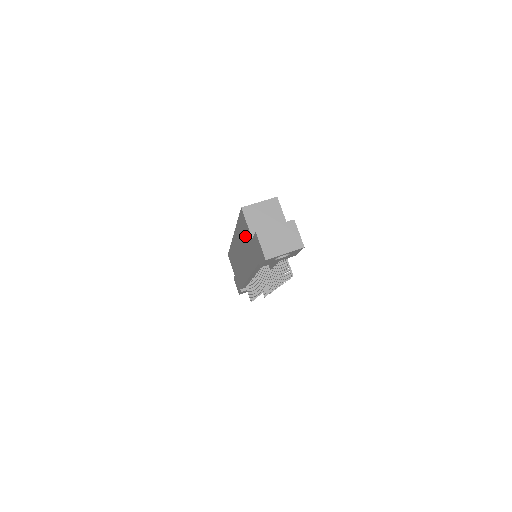
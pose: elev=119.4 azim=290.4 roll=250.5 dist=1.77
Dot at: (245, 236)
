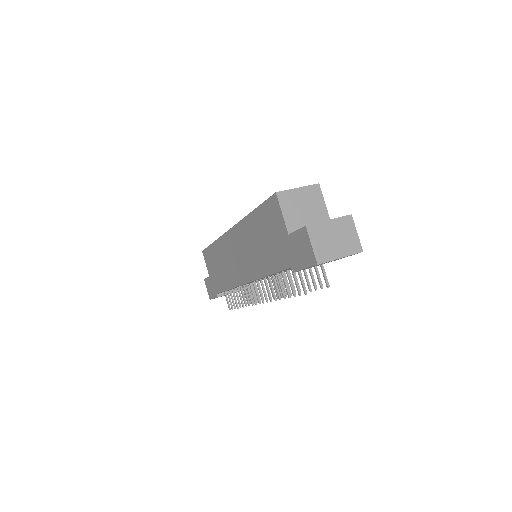
Dot at: (268, 230)
